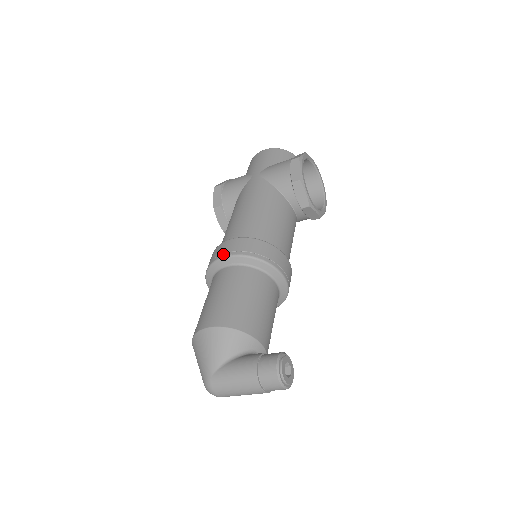
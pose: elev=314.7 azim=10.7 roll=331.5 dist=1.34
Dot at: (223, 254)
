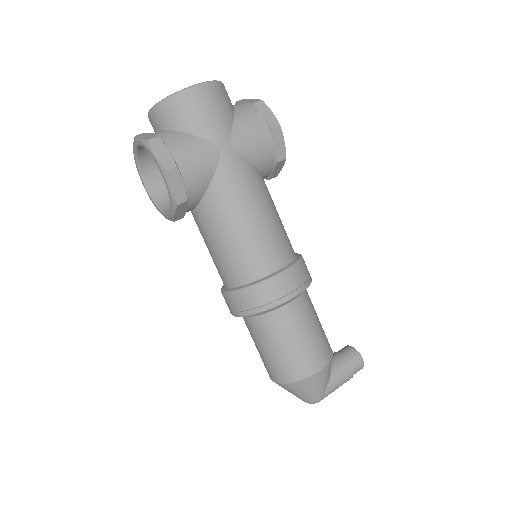
Dot at: (289, 295)
